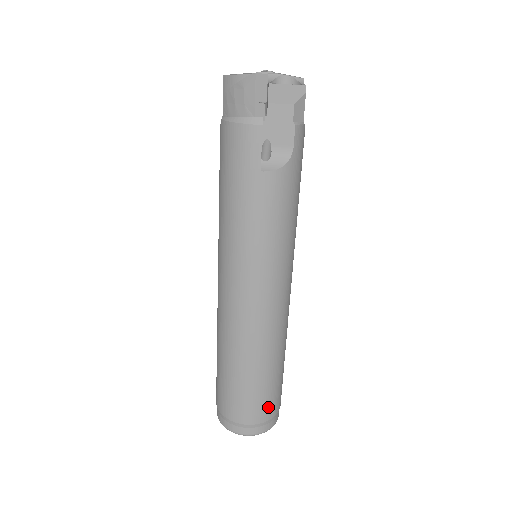
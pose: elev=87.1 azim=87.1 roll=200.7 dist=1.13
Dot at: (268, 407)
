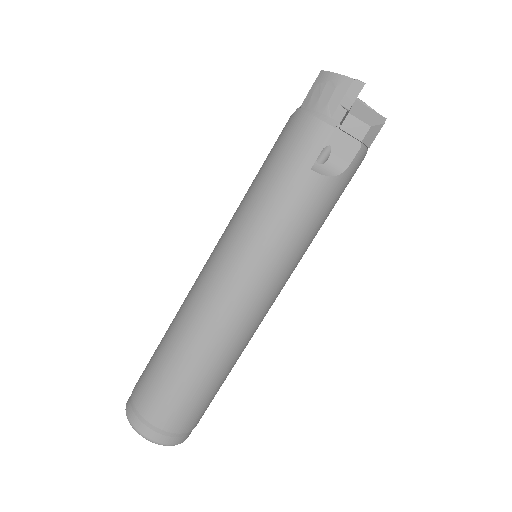
Dot at: (186, 418)
